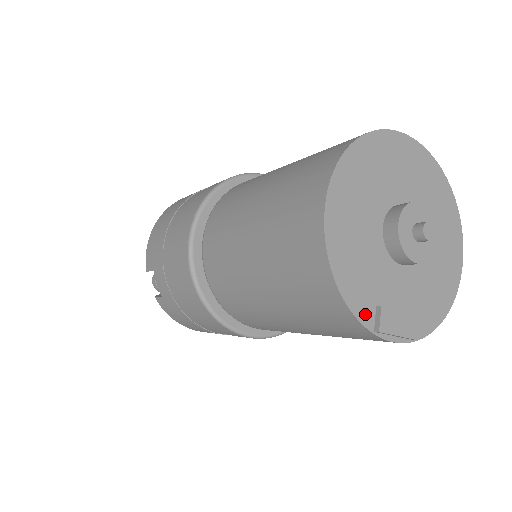
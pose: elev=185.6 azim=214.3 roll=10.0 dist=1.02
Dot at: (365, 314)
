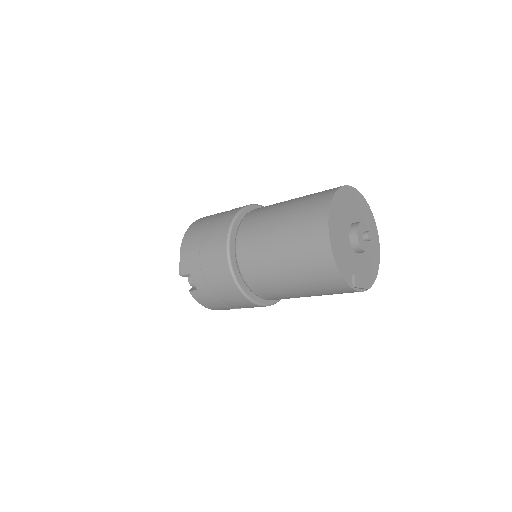
Dot at: (349, 279)
